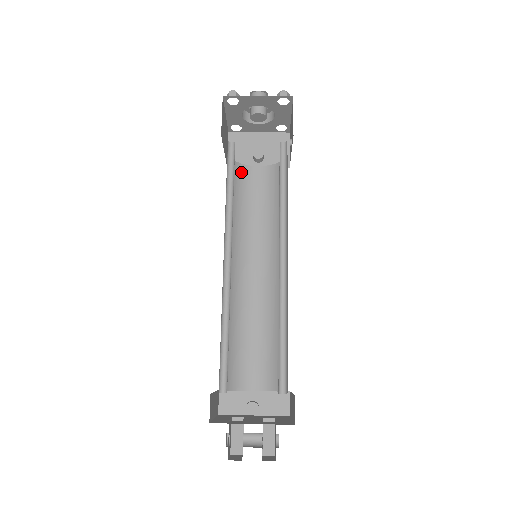
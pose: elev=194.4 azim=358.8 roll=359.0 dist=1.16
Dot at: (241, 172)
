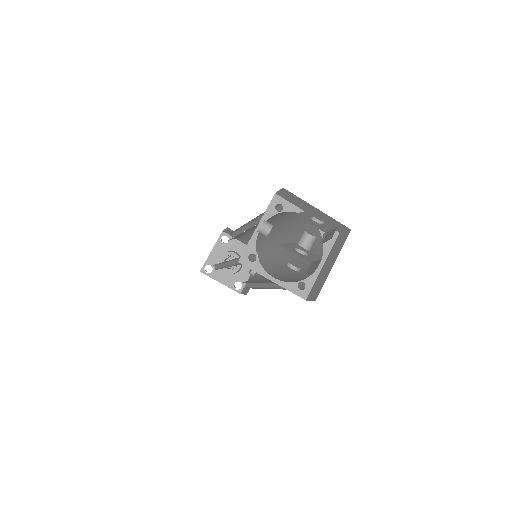
Dot at: occluded
